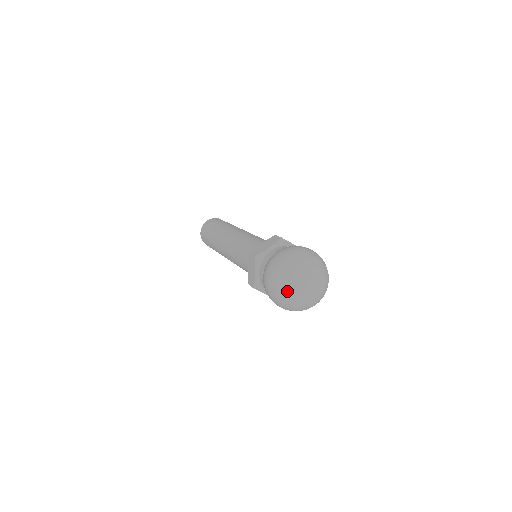
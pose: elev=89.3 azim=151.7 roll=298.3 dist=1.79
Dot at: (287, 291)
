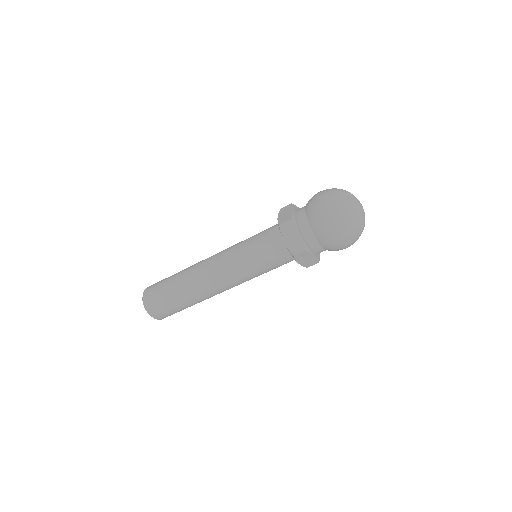
Dot at: (362, 229)
